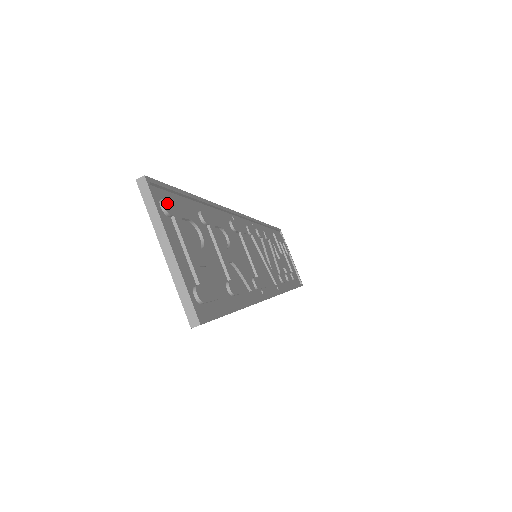
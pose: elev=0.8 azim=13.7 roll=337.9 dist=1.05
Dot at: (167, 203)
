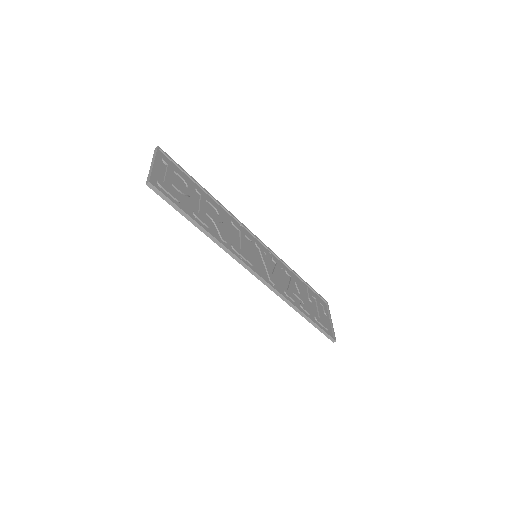
Dot at: (167, 160)
